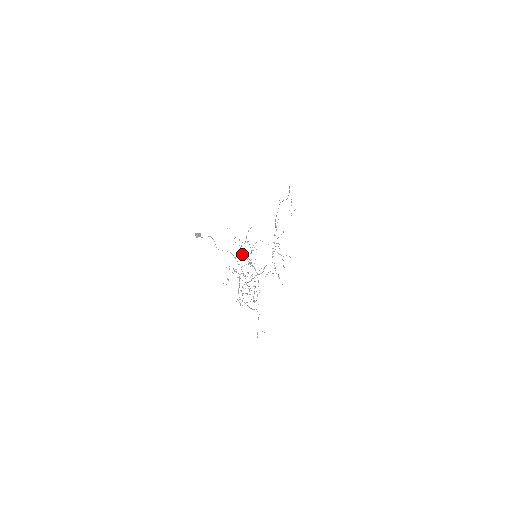
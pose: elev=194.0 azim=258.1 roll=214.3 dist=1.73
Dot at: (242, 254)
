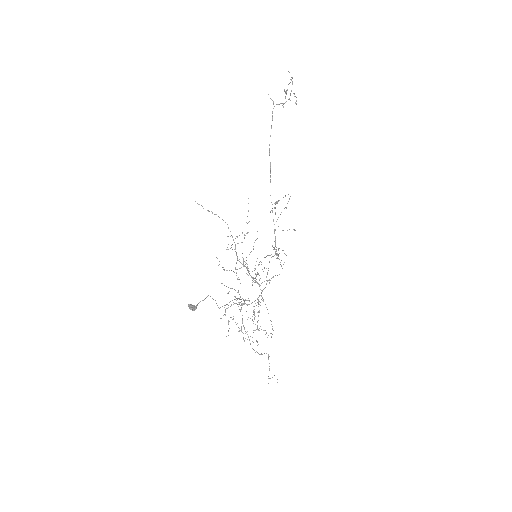
Dot at: (238, 260)
